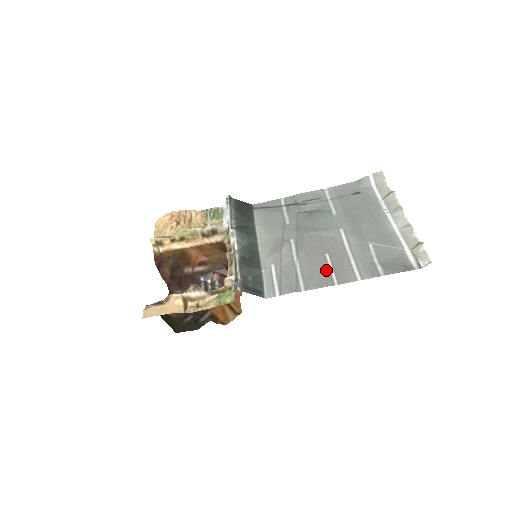
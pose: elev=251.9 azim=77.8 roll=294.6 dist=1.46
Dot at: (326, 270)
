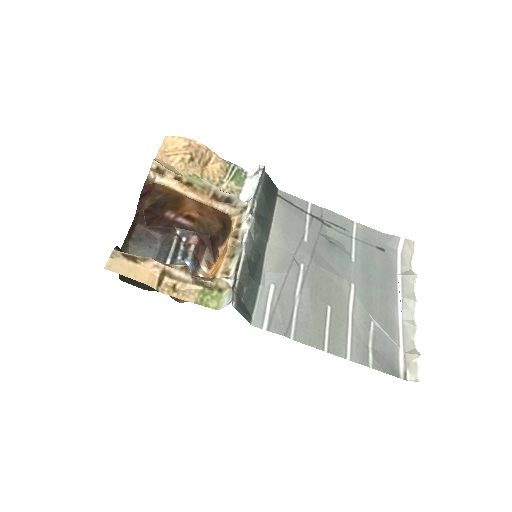
Dot at: (322, 327)
